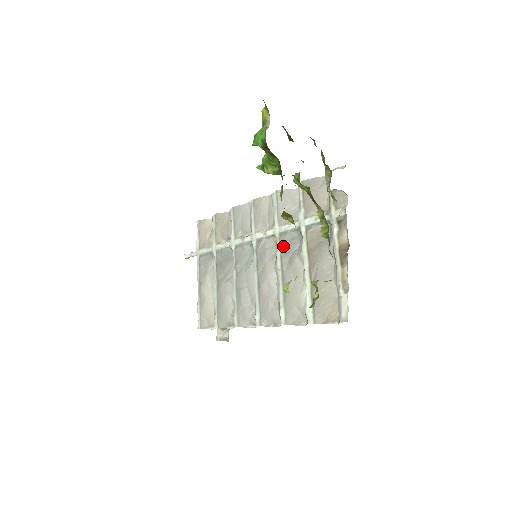
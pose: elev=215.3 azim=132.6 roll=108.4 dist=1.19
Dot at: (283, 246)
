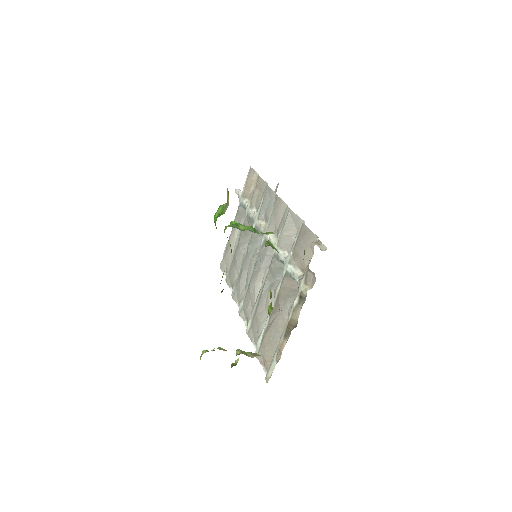
Dot at: (271, 268)
